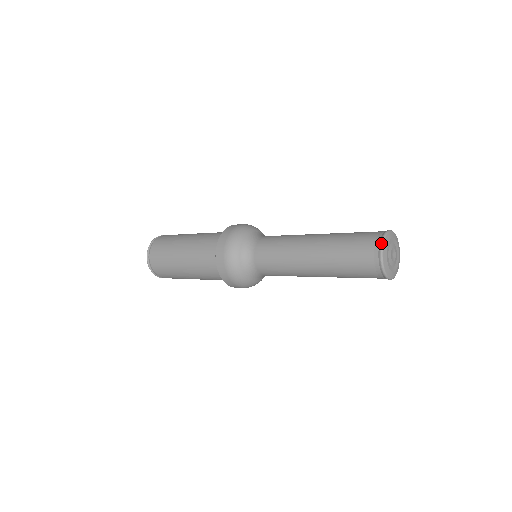
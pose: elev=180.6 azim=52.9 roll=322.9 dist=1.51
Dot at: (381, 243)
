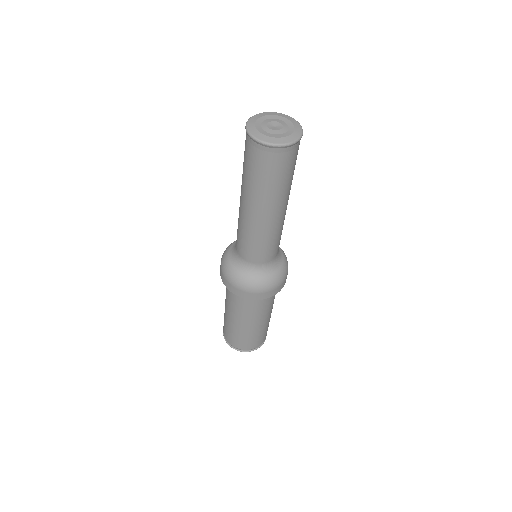
Dot at: (252, 117)
